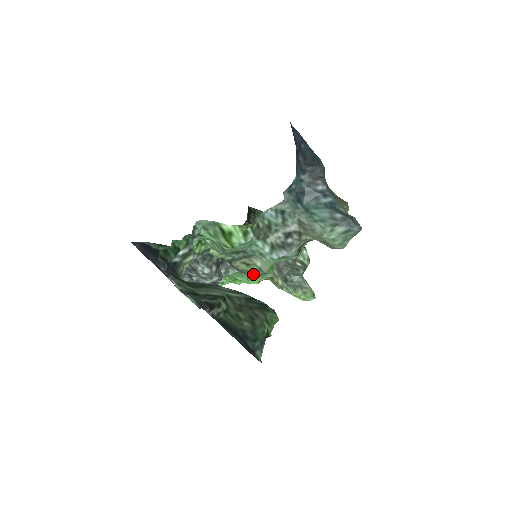
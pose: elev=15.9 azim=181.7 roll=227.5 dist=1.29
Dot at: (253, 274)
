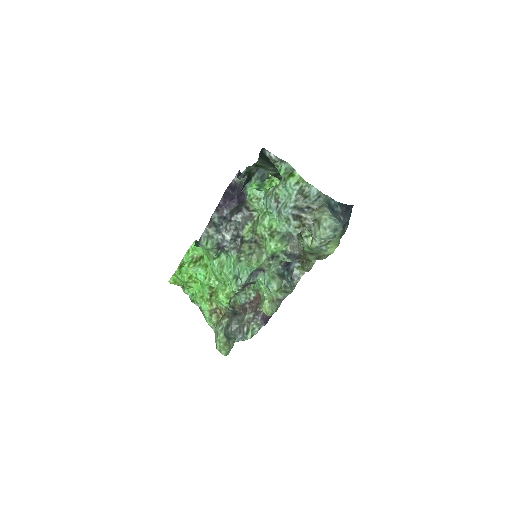
Dot at: (245, 256)
